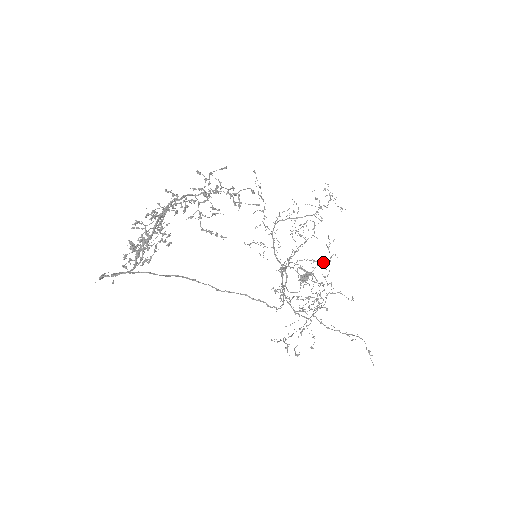
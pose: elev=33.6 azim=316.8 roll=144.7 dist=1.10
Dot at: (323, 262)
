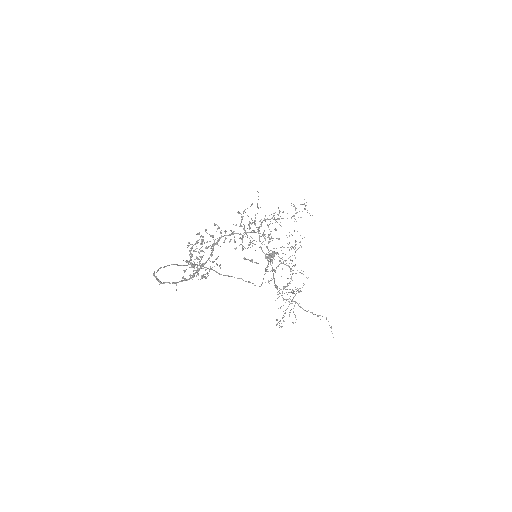
Dot at: occluded
